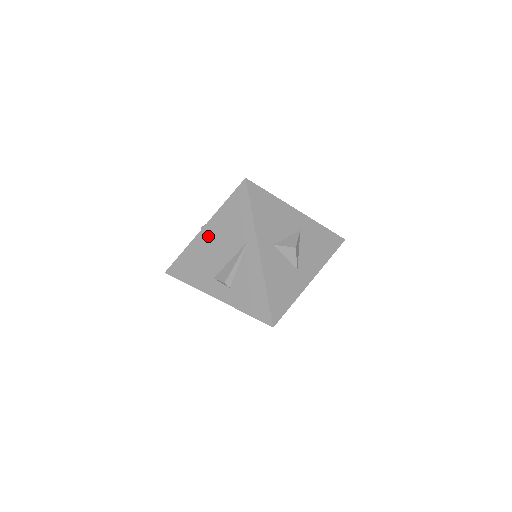
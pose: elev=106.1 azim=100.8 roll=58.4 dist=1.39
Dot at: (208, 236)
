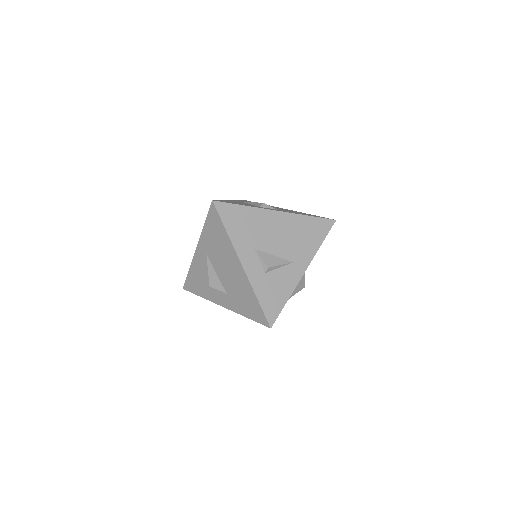
Dot at: occluded
